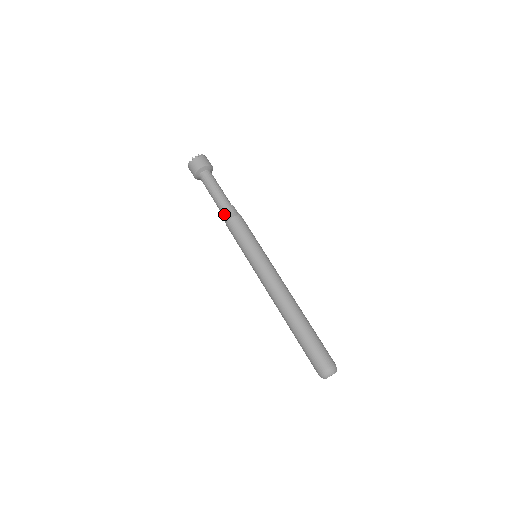
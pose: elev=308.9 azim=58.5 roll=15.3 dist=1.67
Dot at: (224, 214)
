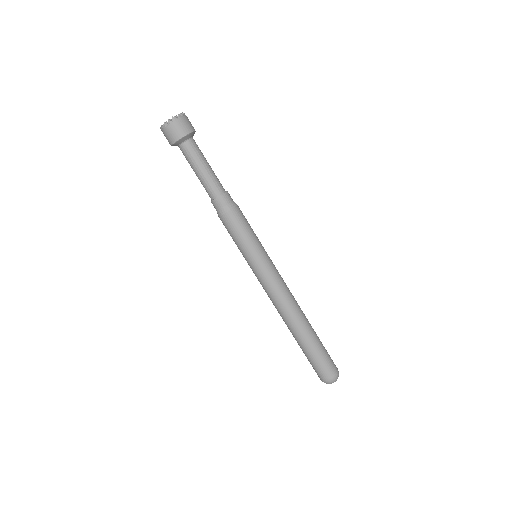
Dot at: (224, 200)
